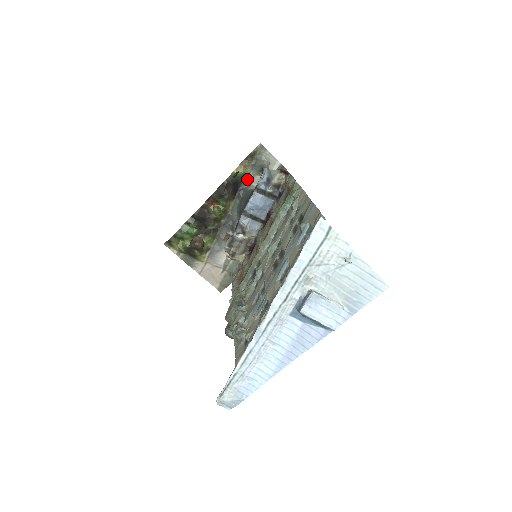
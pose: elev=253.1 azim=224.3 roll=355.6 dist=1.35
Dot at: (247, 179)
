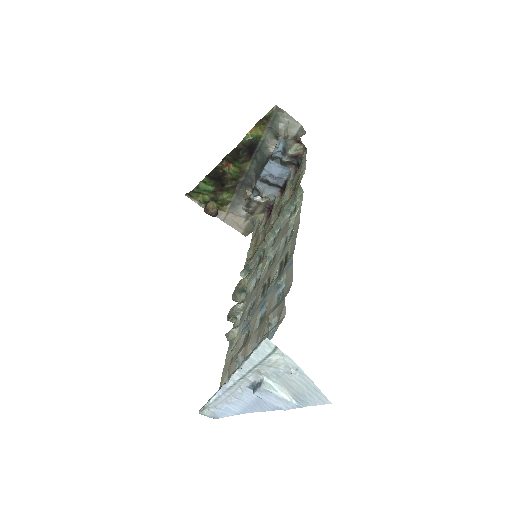
Dot at: (263, 141)
